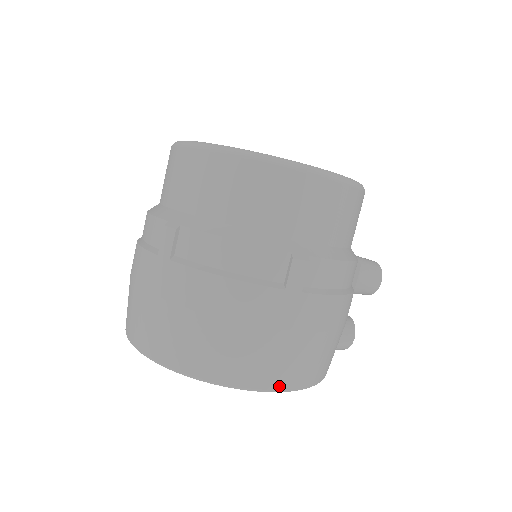
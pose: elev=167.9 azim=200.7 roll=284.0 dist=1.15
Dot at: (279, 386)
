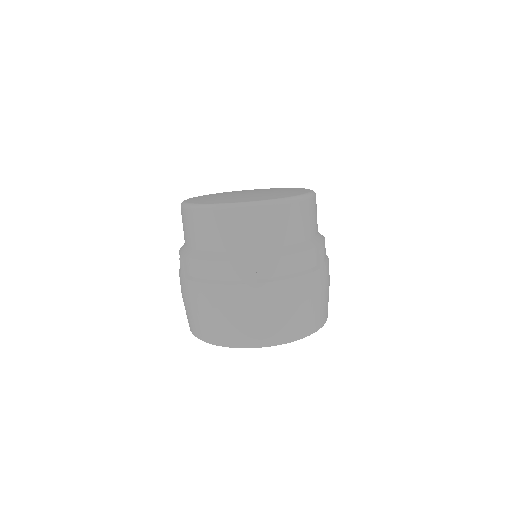
Dot at: (325, 321)
